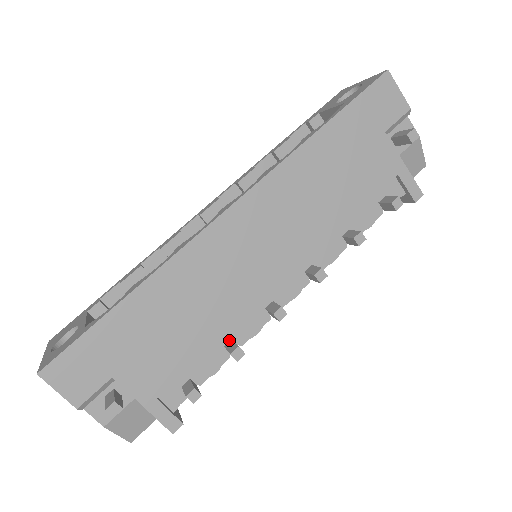
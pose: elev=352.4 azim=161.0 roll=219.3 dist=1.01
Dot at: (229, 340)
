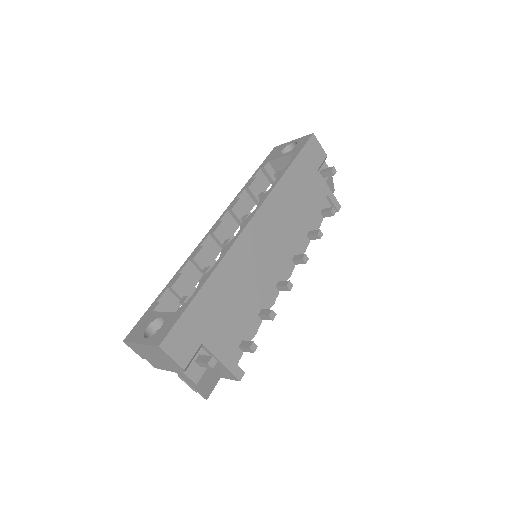
Dot at: (260, 310)
